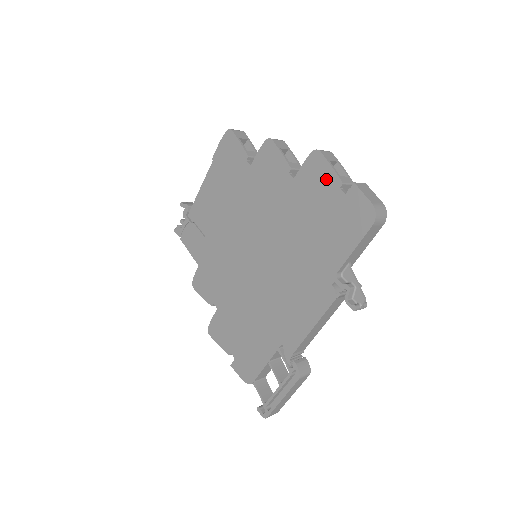
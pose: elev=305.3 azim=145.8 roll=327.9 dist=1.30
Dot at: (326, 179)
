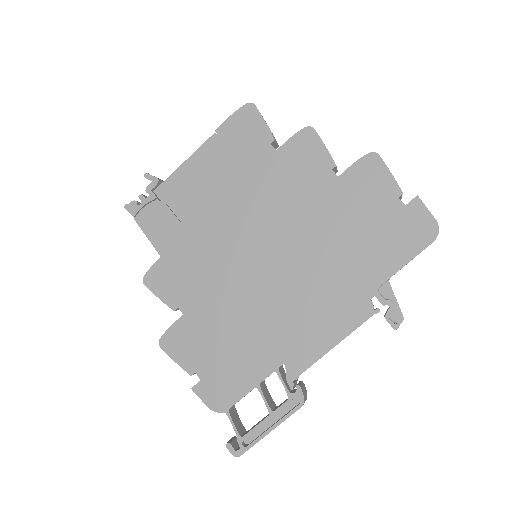
Dot at: (382, 185)
